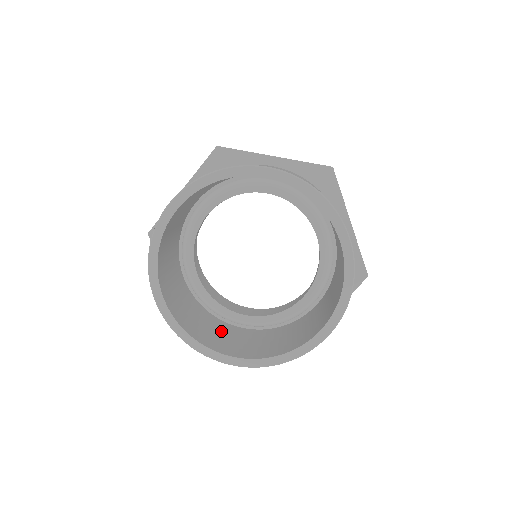
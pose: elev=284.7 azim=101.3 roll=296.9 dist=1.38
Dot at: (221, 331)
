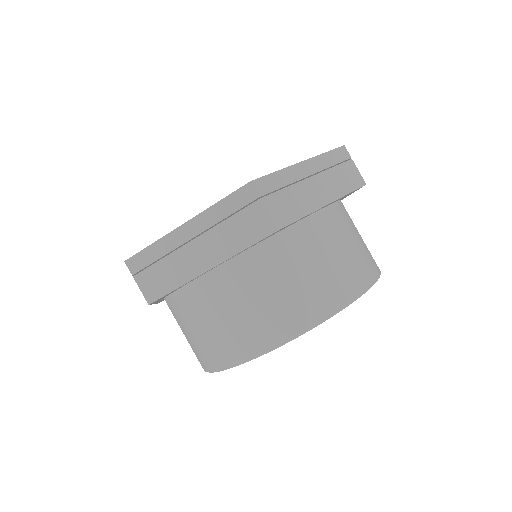
Dot at: occluded
